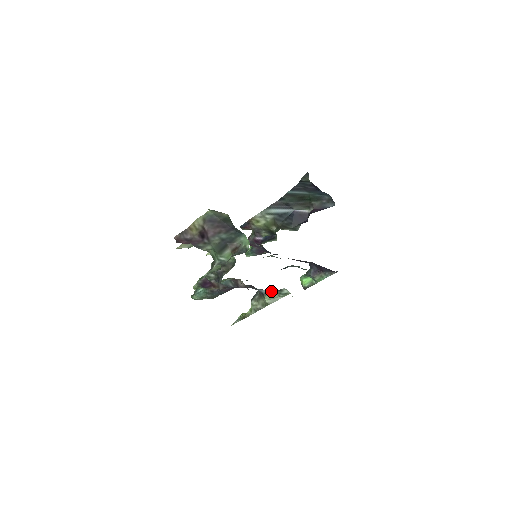
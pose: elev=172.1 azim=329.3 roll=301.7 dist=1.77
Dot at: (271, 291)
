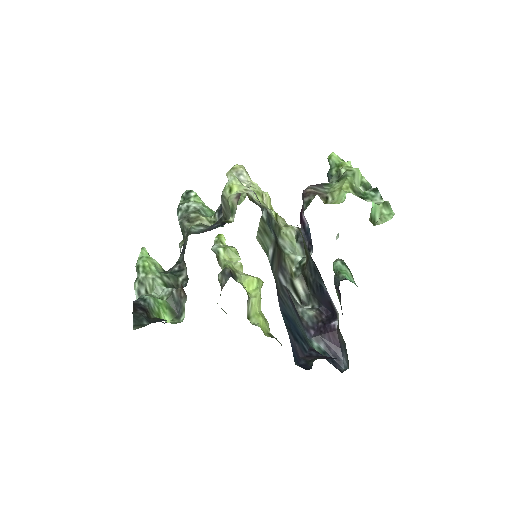
Dot at: occluded
